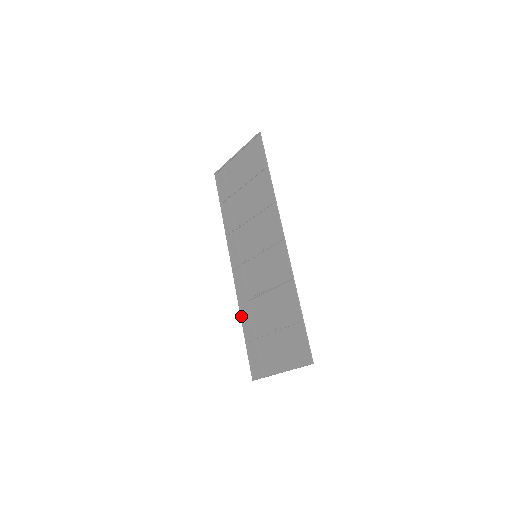
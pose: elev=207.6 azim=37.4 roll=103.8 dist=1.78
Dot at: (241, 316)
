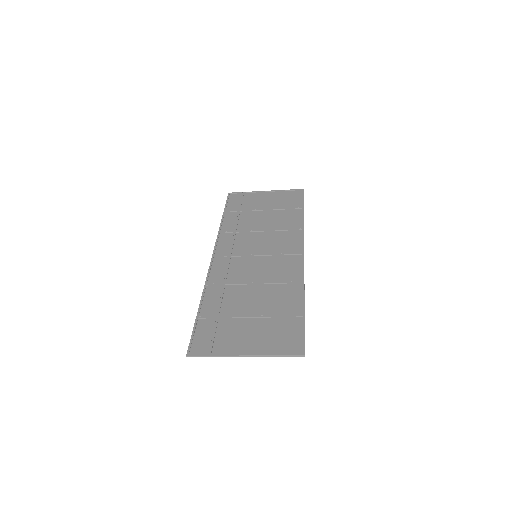
Dot at: (204, 294)
